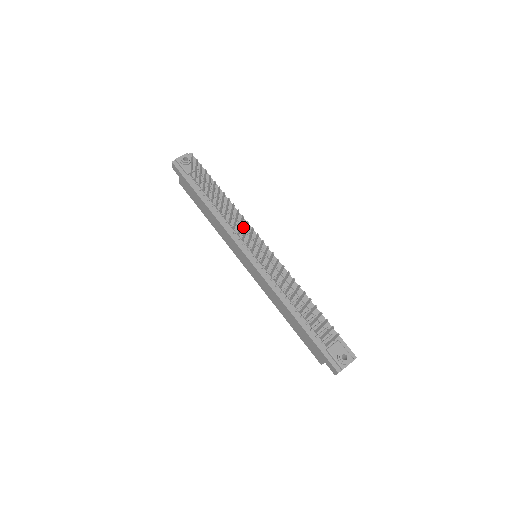
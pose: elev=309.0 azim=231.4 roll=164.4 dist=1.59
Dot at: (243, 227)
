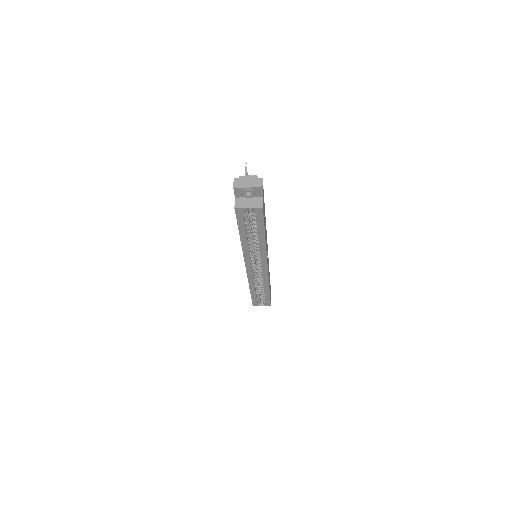
Dot at: occluded
